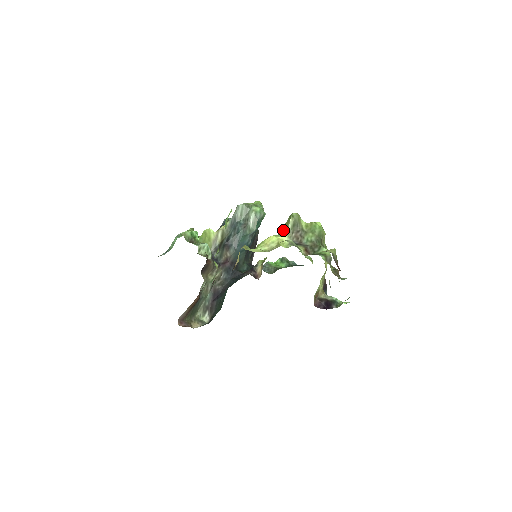
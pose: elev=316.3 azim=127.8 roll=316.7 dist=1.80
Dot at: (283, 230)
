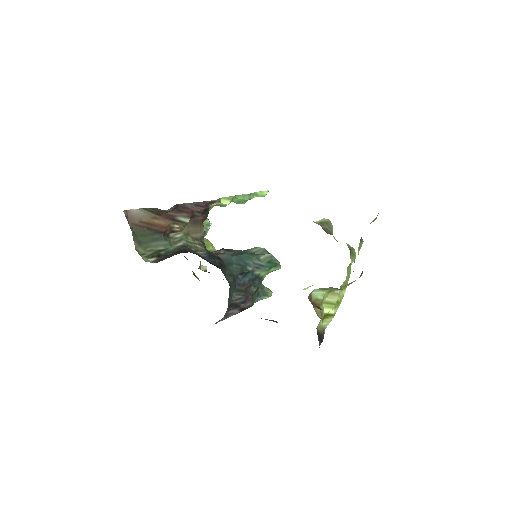
Dot at: occluded
